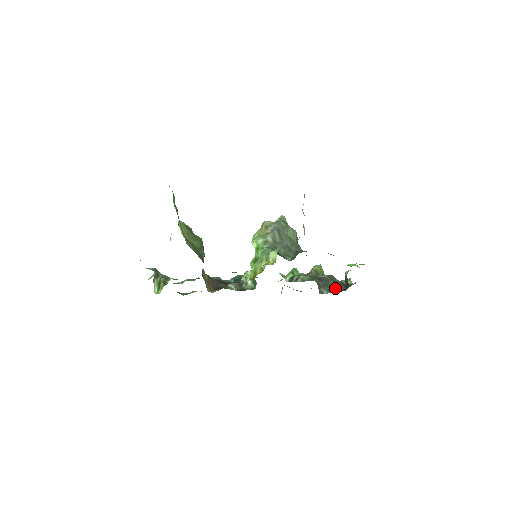
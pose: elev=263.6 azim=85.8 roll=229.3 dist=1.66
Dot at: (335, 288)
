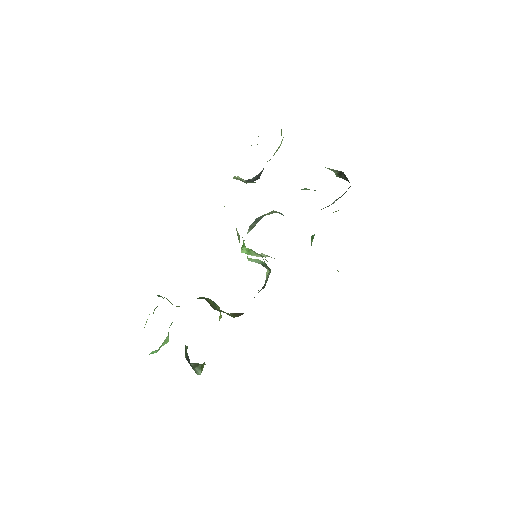
Dot at: occluded
